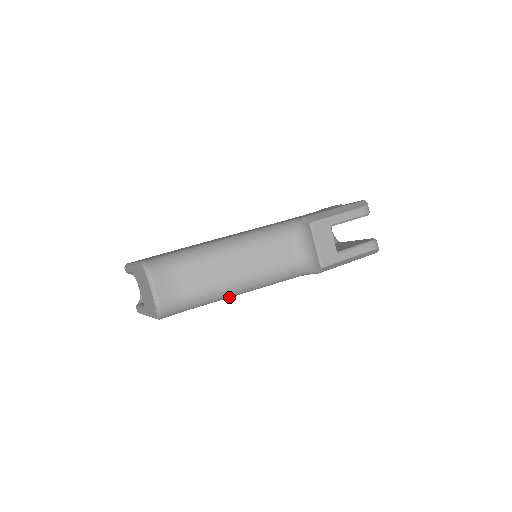
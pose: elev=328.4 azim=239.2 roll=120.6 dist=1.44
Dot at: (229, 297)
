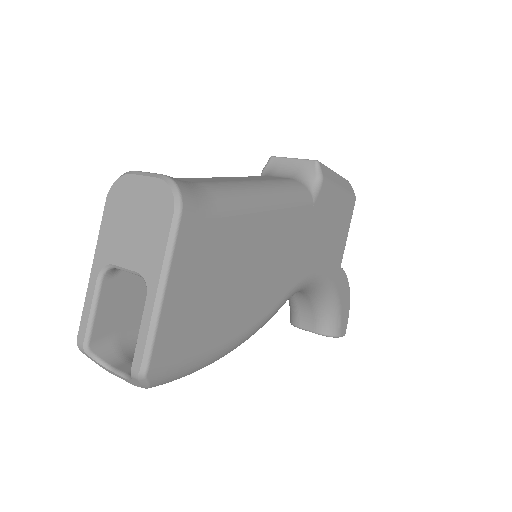
Dot at: (257, 207)
